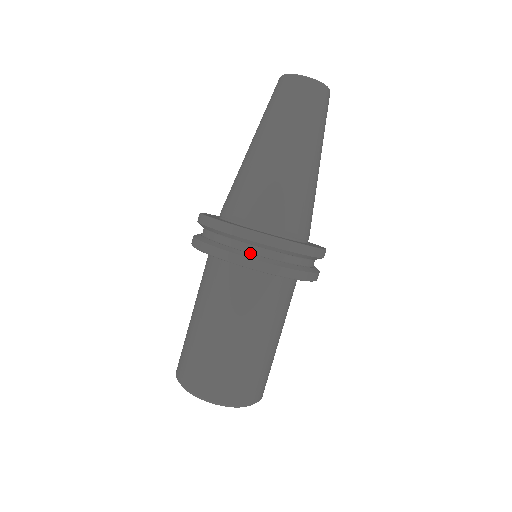
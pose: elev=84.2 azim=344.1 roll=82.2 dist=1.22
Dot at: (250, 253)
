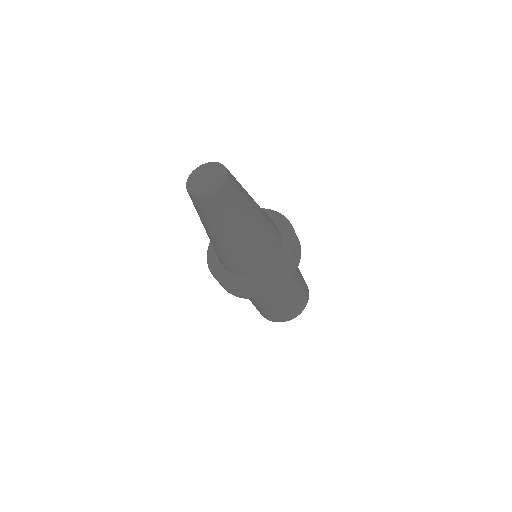
Dot at: occluded
